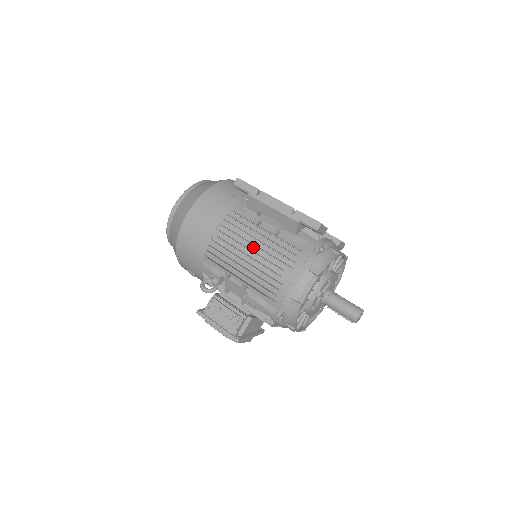
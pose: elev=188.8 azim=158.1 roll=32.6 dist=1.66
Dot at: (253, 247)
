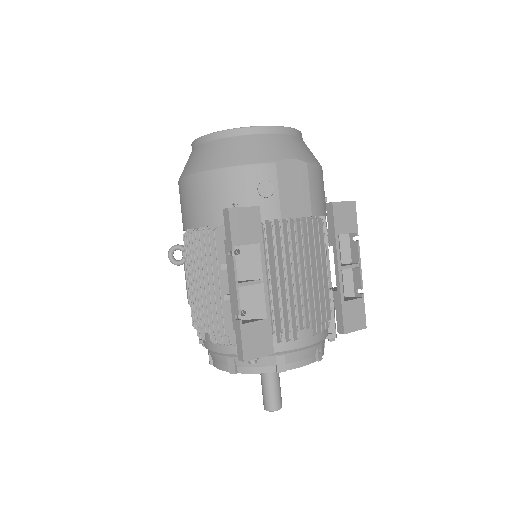
Dot at: occluded
